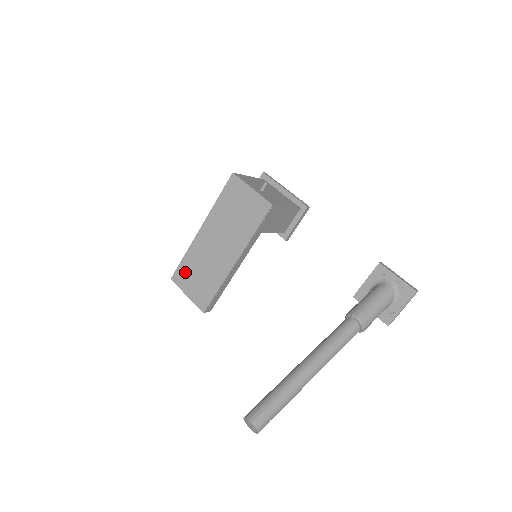
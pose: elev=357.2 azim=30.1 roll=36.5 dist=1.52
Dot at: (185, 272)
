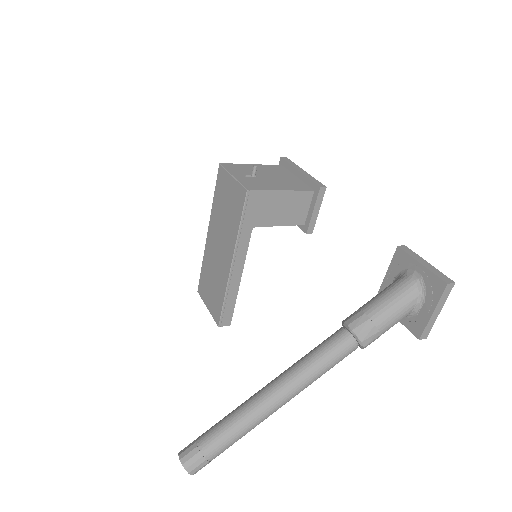
Dot at: (204, 282)
